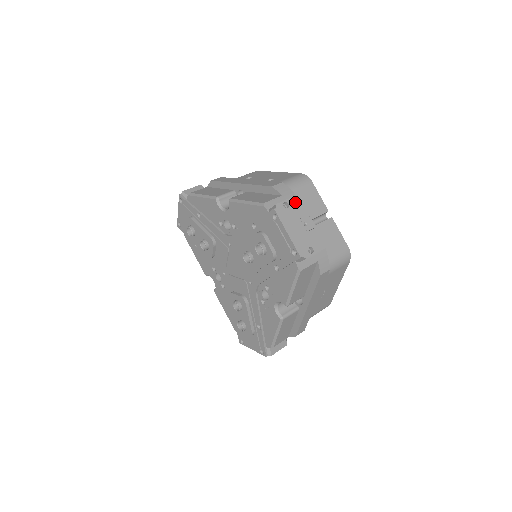
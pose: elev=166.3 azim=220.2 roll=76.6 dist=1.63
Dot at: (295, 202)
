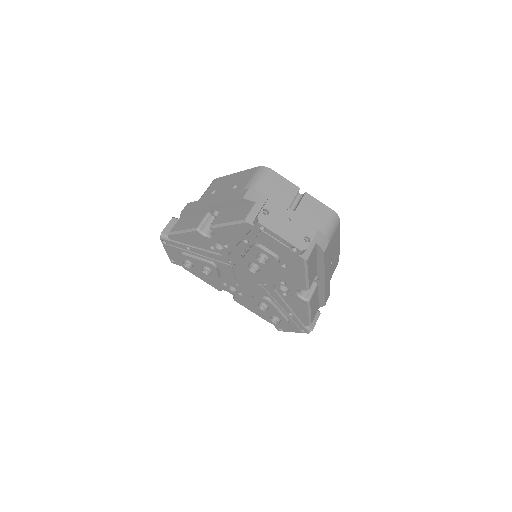
Dot at: (271, 204)
